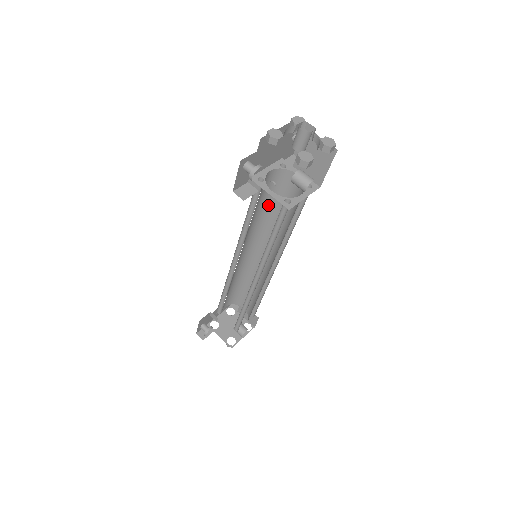
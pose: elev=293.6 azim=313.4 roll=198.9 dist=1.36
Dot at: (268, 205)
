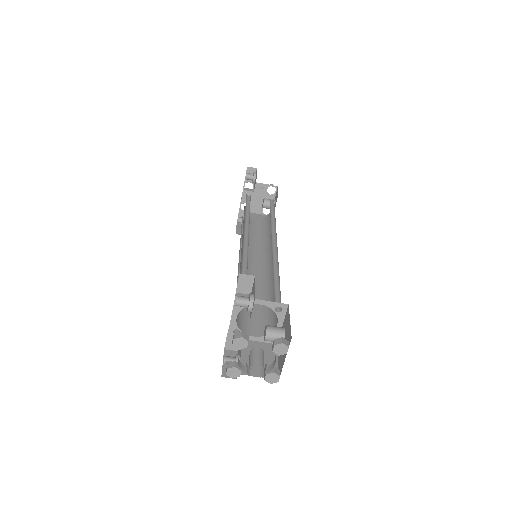
Dot at: occluded
